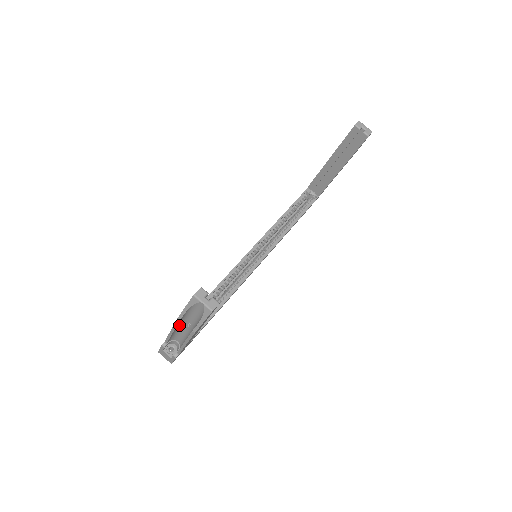
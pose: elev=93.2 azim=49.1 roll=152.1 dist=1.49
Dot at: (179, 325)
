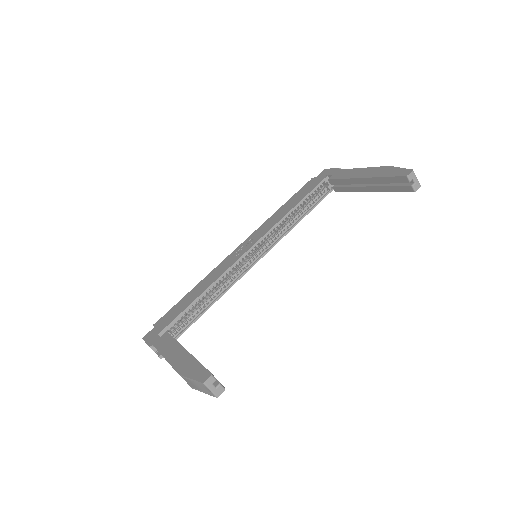
Dot at: (175, 360)
